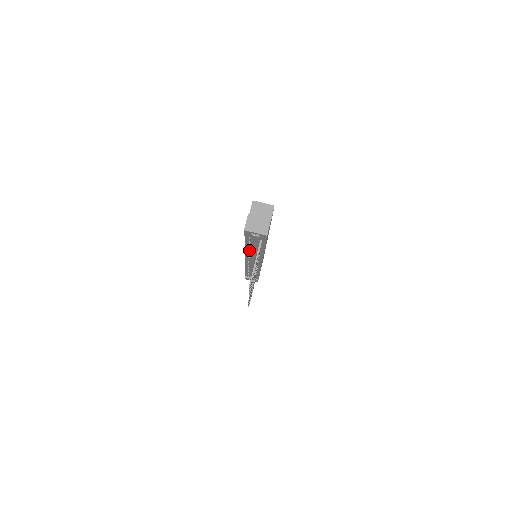
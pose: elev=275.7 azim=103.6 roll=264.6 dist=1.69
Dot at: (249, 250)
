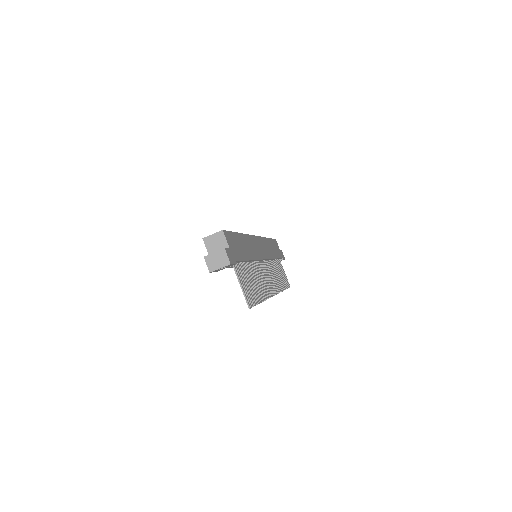
Dot at: occluded
